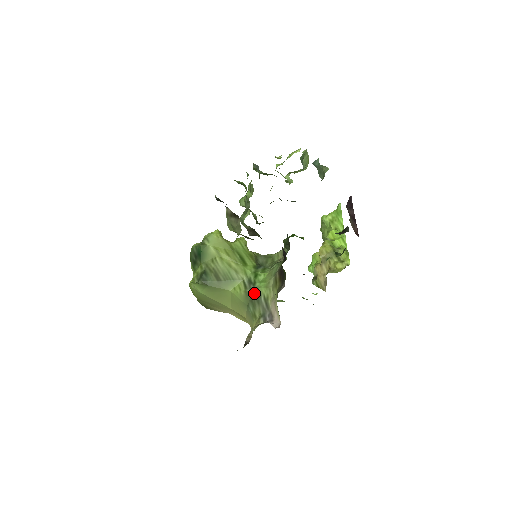
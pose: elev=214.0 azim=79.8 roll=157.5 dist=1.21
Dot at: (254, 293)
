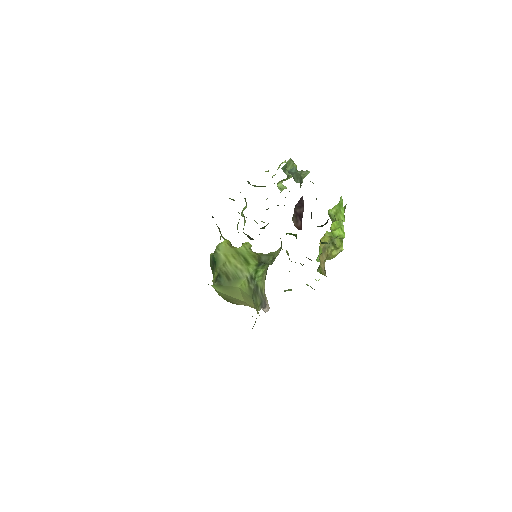
Dot at: (254, 286)
